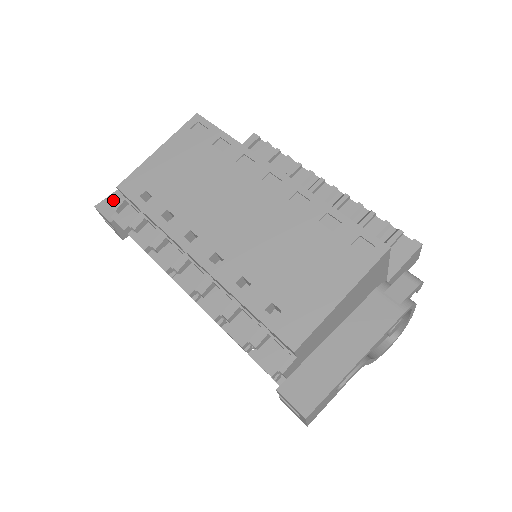
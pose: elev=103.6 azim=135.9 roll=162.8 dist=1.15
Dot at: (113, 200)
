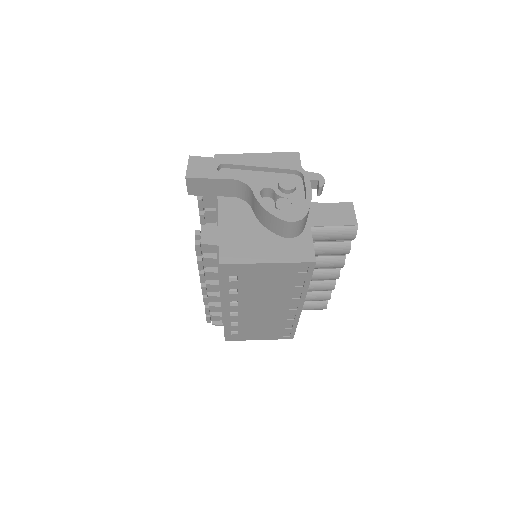
Dot at: occluded
